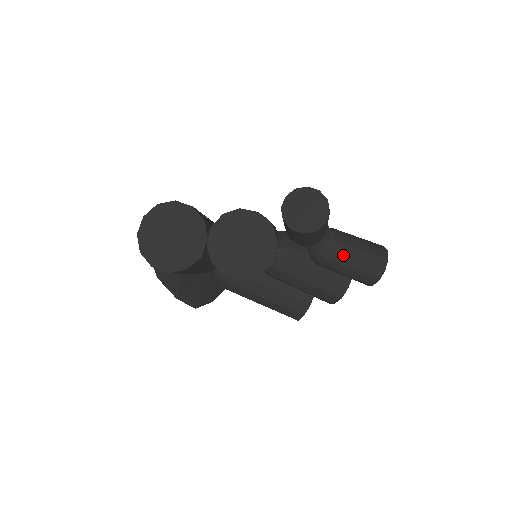
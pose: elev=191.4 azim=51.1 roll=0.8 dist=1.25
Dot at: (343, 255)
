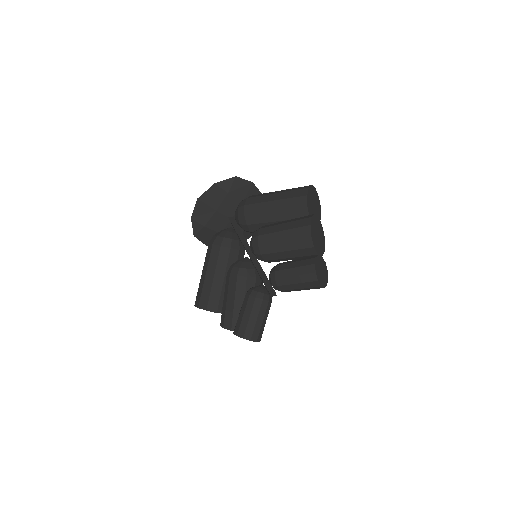
Dot at: occluded
